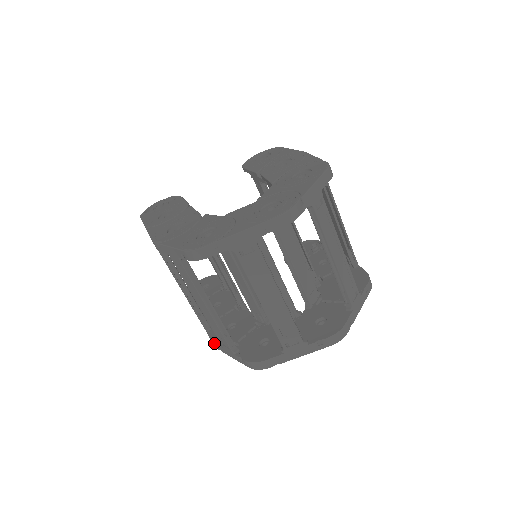
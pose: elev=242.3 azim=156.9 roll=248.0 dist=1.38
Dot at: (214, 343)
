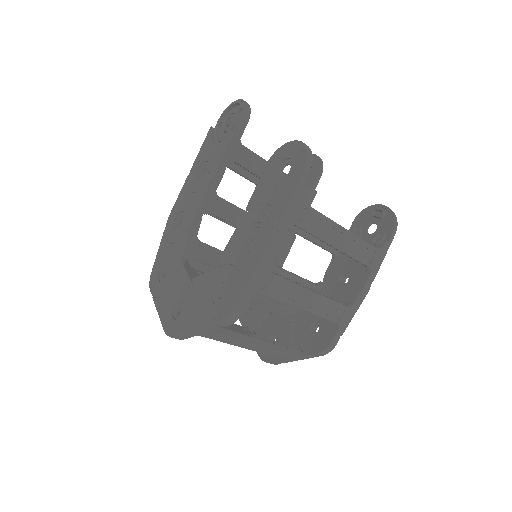
Dot at: occluded
